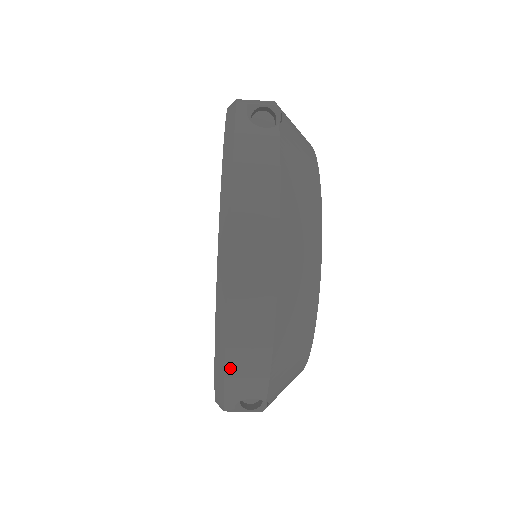
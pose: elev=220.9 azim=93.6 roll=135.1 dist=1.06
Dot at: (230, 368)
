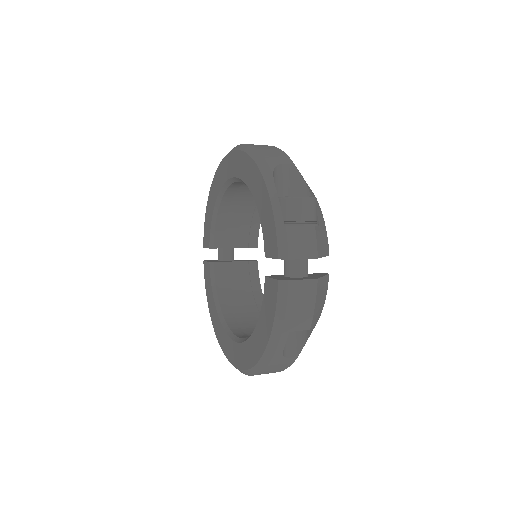
Dot at: occluded
